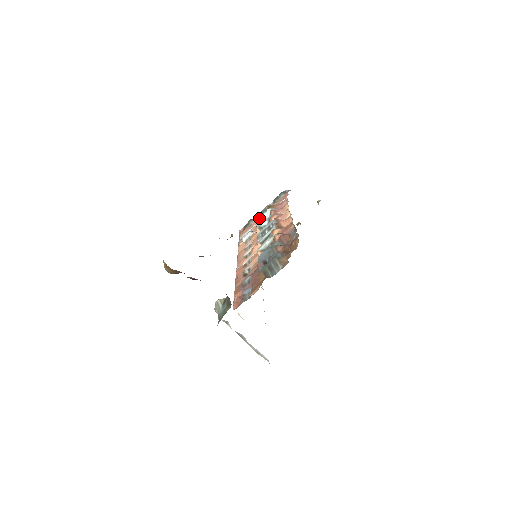
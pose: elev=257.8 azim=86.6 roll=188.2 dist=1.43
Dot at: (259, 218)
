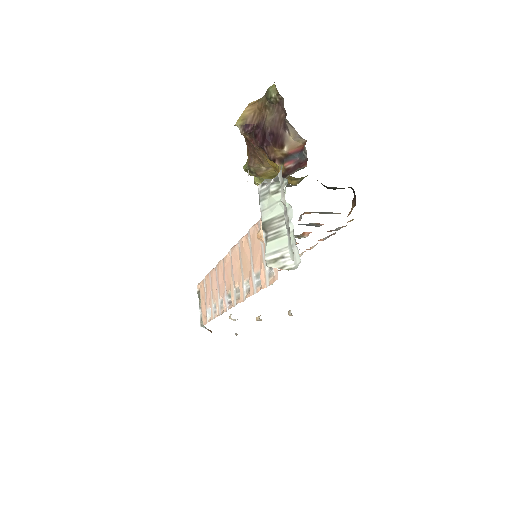
Dot at: occluded
